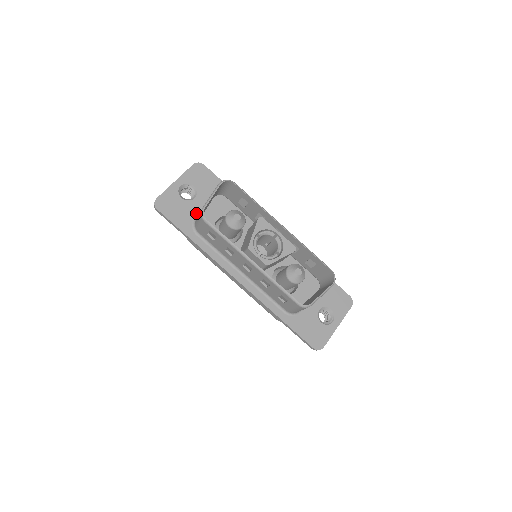
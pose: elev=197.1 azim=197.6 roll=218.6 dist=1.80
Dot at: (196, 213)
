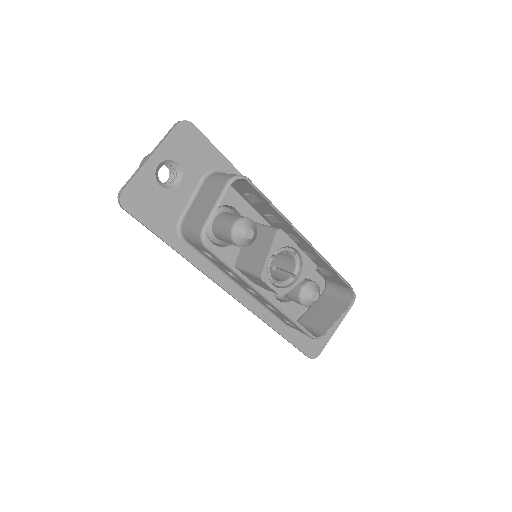
Dot at: (182, 208)
